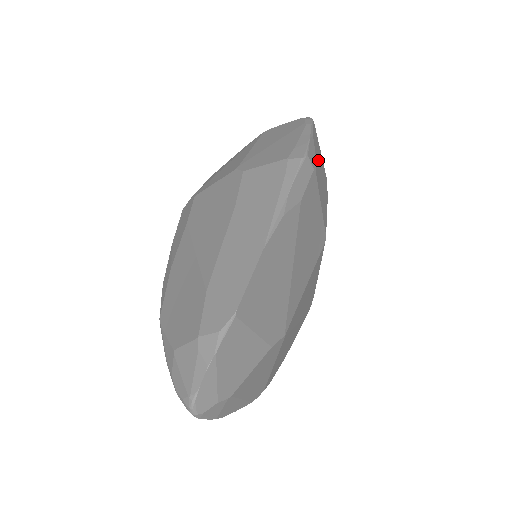
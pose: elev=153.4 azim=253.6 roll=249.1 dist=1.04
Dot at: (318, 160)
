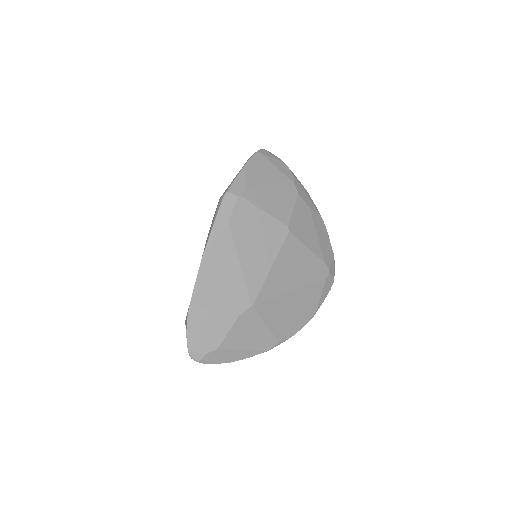
Dot at: (256, 182)
